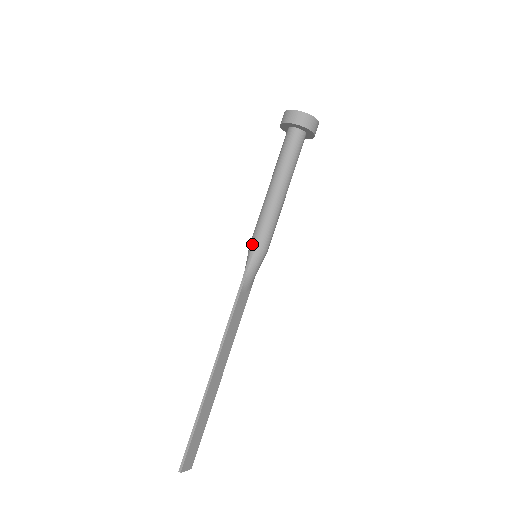
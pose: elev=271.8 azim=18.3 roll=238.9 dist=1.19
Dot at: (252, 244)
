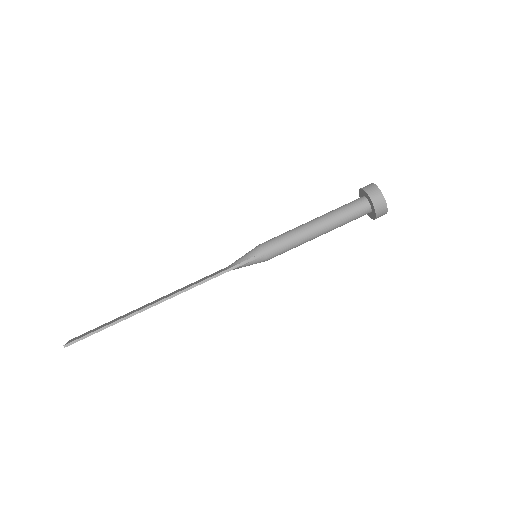
Dot at: (264, 251)
